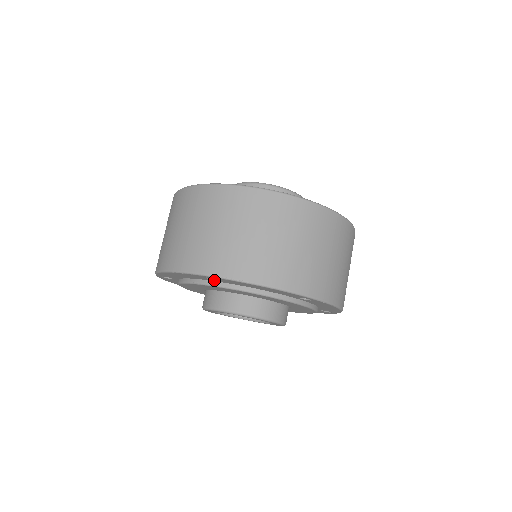
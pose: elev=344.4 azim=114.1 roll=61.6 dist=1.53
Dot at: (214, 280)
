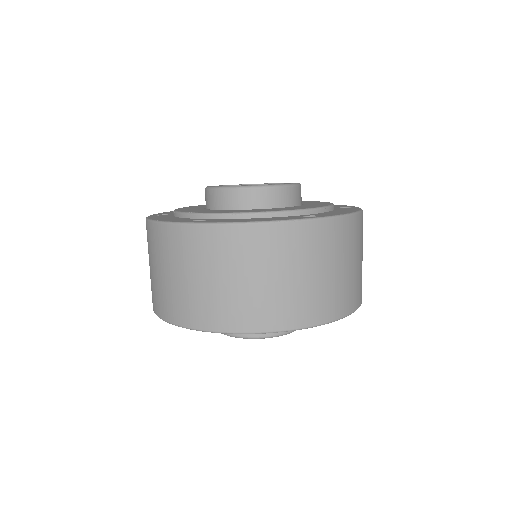
Dot at: occluded
